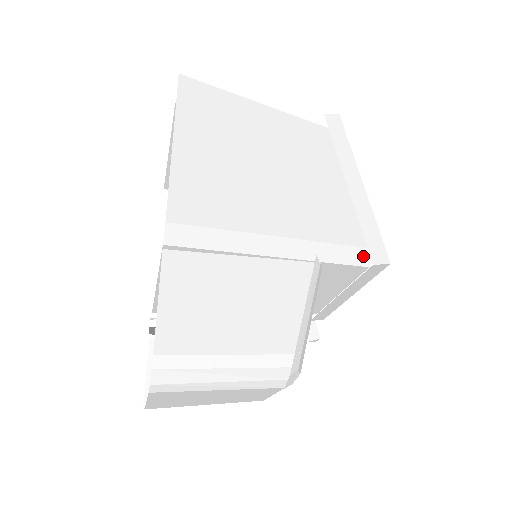
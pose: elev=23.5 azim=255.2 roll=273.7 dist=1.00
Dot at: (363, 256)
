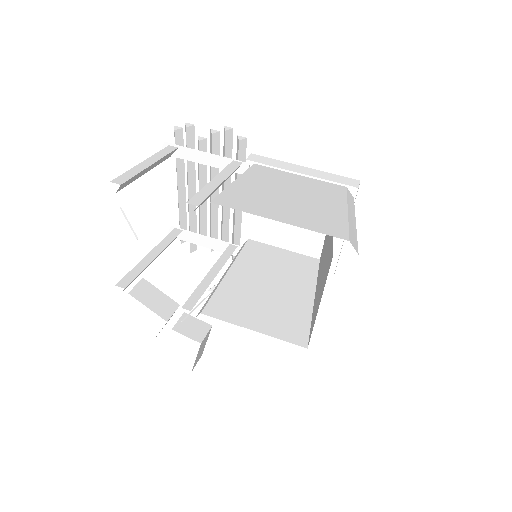
Dot at: occluded
